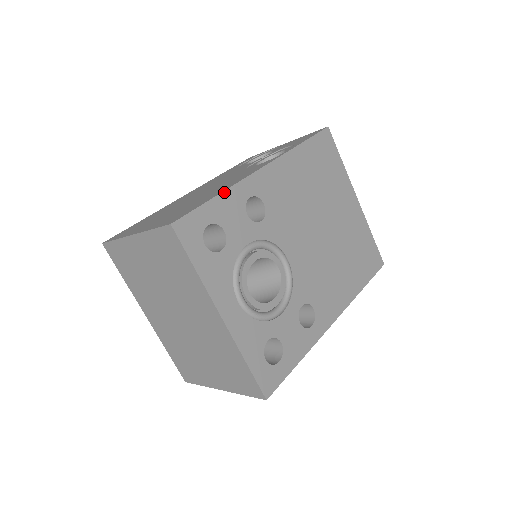
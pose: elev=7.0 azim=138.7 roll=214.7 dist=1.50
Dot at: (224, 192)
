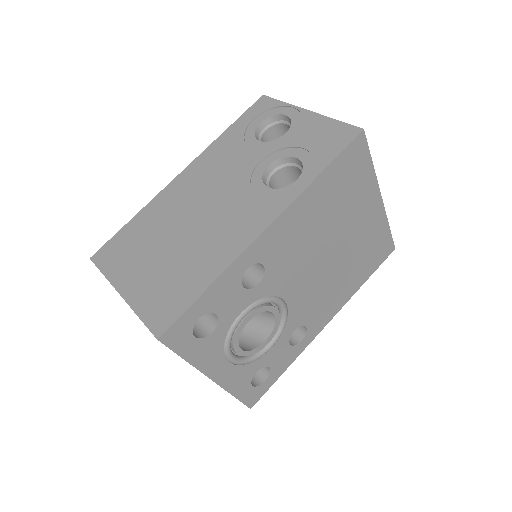
Dot at: (217, 280)
